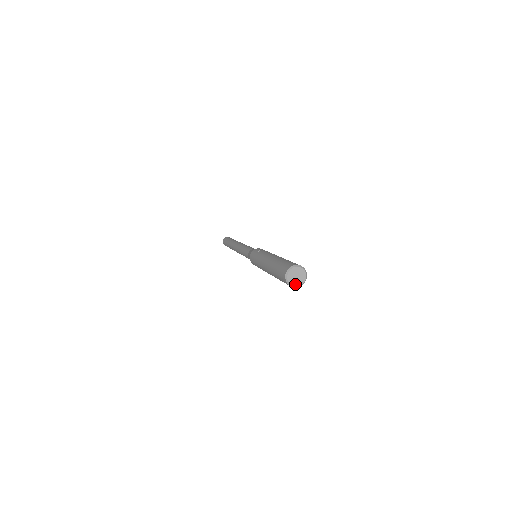
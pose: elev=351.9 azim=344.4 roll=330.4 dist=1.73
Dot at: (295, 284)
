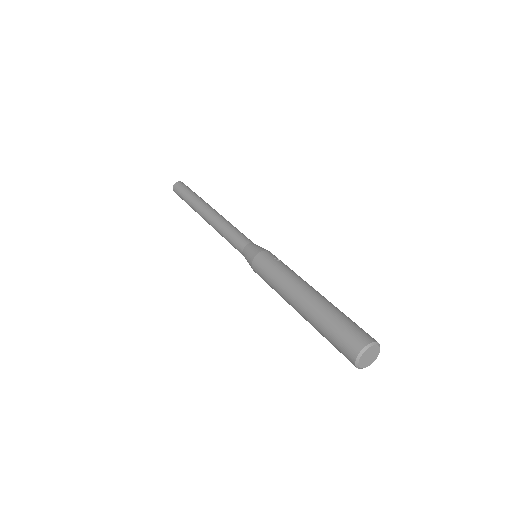
Dot at: (361, 364)
